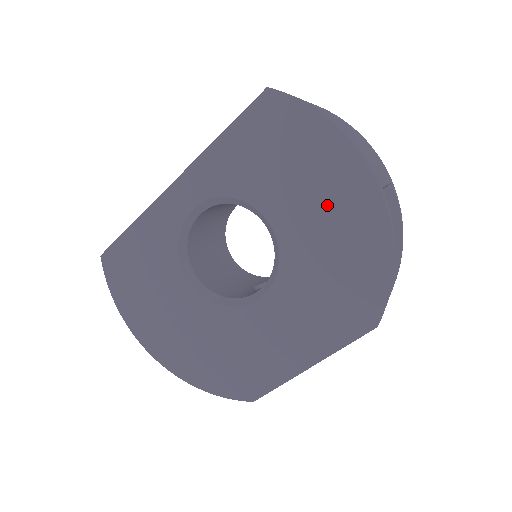
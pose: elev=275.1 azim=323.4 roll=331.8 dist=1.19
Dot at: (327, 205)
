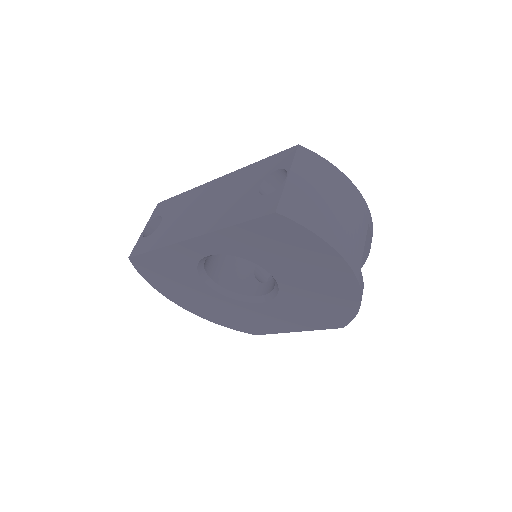
Dot at: (318, 279)
